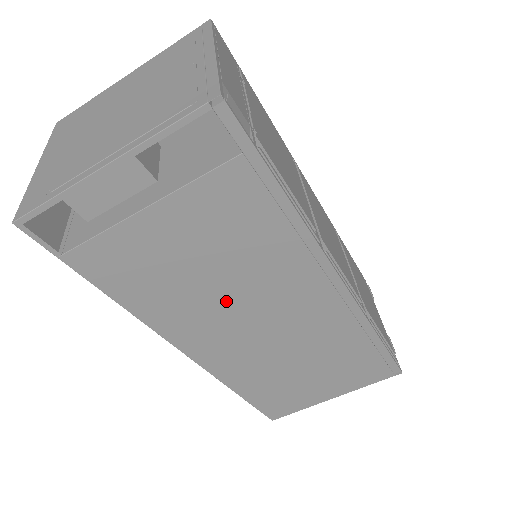
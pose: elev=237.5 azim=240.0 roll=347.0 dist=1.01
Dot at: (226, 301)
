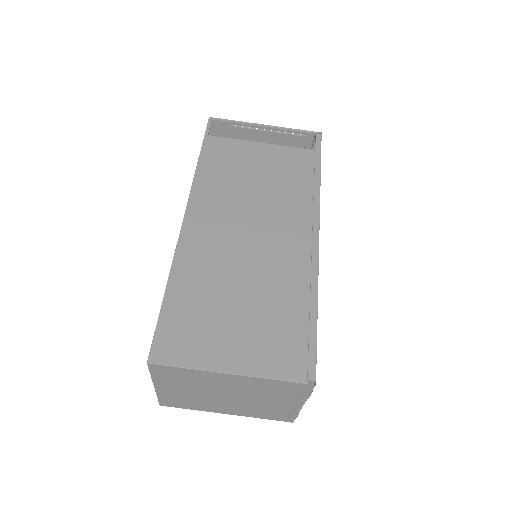
Dot at: (247, 203)
